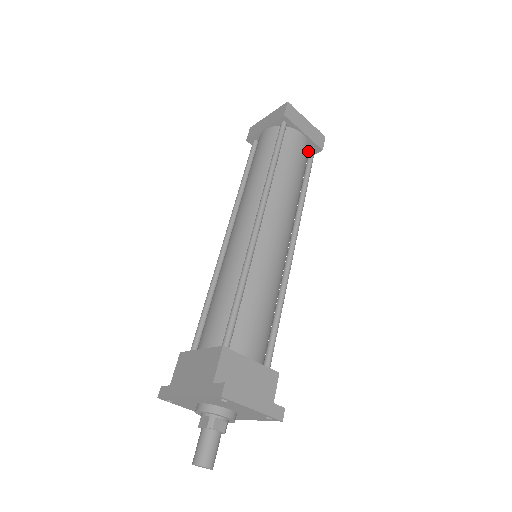
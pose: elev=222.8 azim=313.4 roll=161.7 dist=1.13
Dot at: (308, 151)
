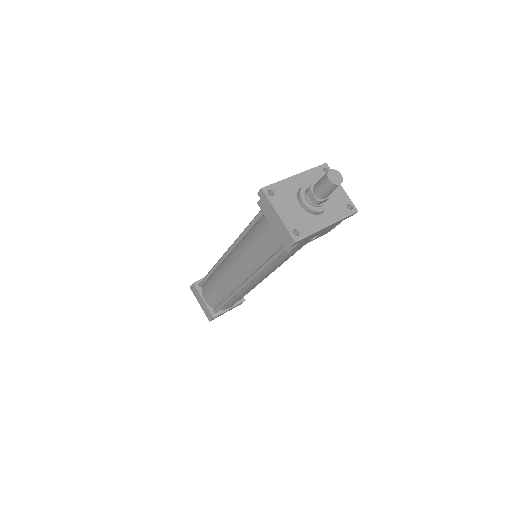
Dot at: occluded
